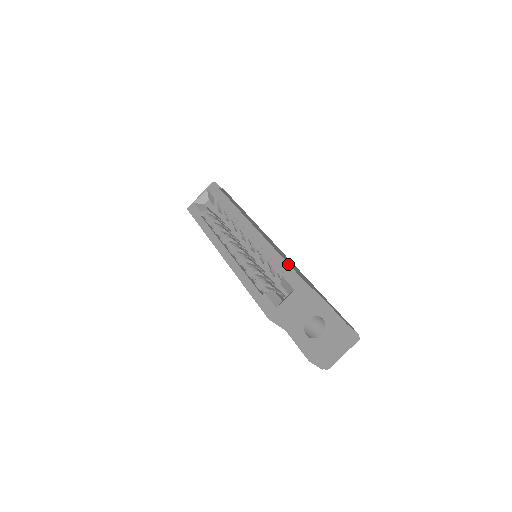
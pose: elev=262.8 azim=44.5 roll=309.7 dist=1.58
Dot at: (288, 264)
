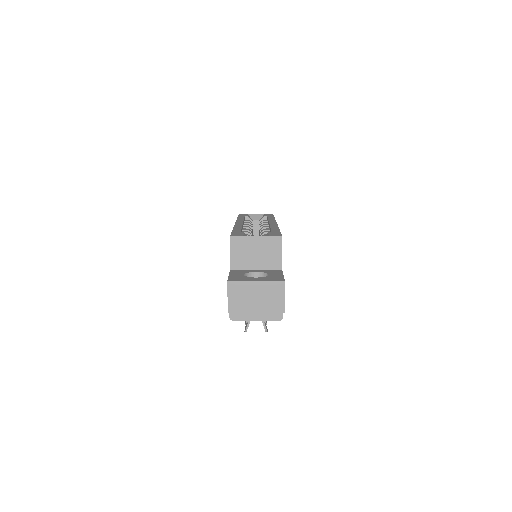
Dot at: occluded
